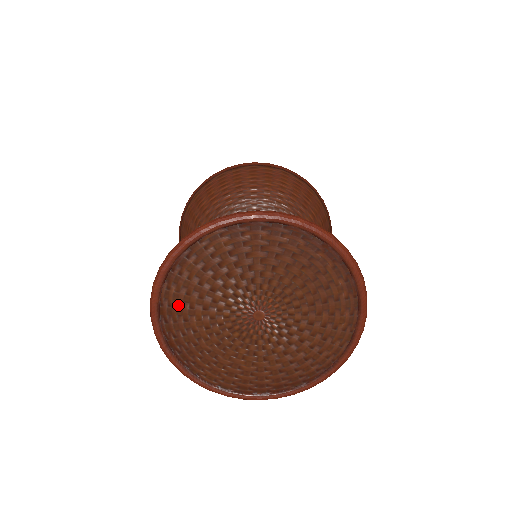
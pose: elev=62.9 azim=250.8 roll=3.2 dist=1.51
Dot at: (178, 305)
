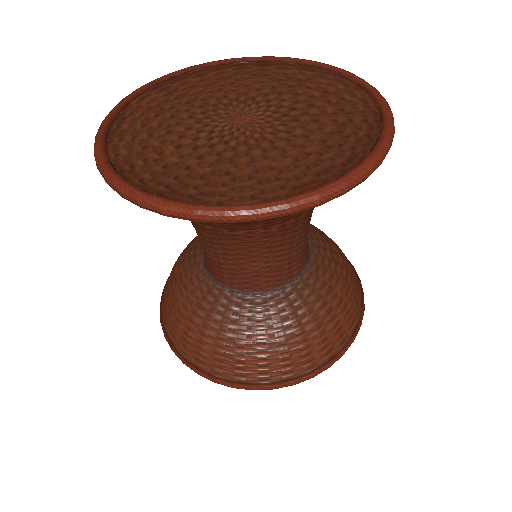
Dot at: (136, 153)
